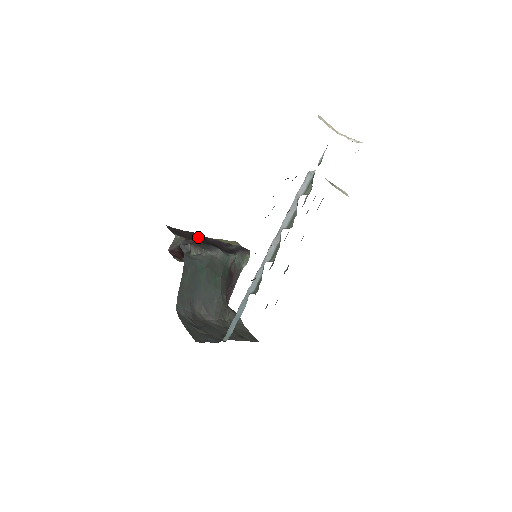
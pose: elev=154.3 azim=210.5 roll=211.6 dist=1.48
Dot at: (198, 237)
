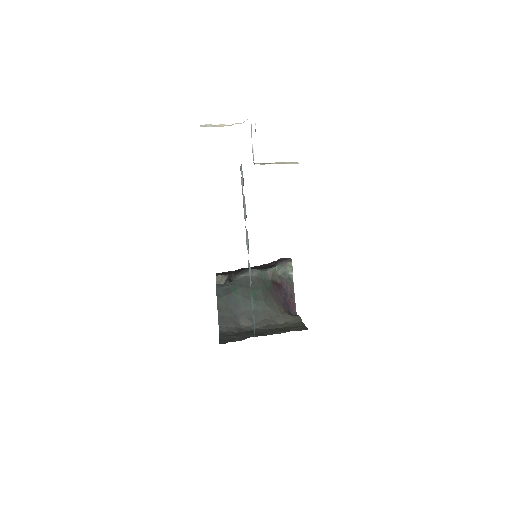
Dot at: occluded
